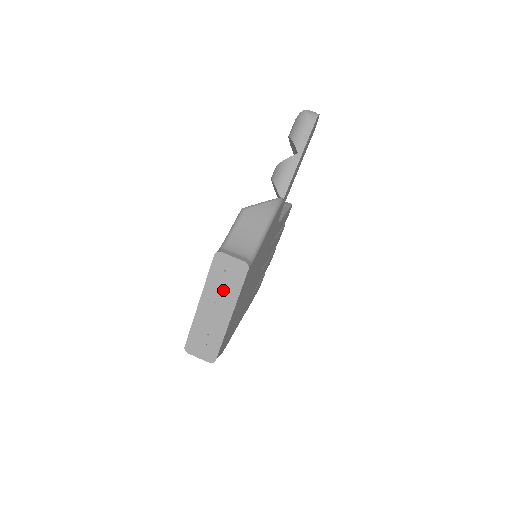
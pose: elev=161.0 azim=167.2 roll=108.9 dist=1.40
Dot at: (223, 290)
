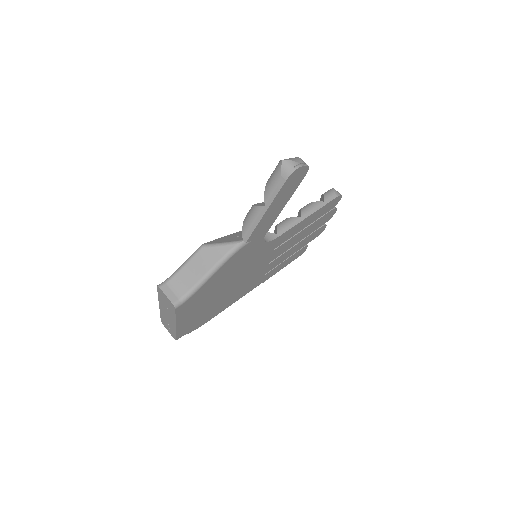
Dot at: (167, 309)
